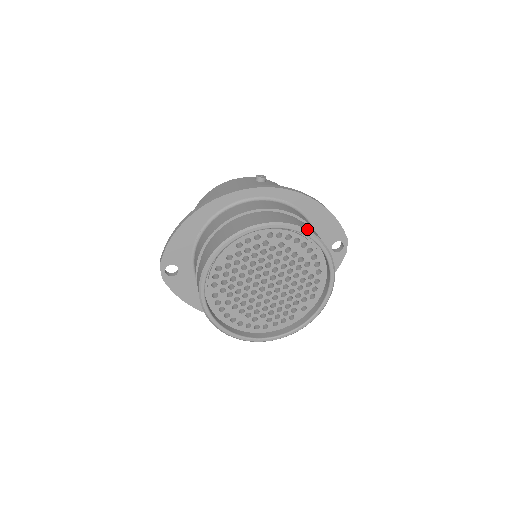
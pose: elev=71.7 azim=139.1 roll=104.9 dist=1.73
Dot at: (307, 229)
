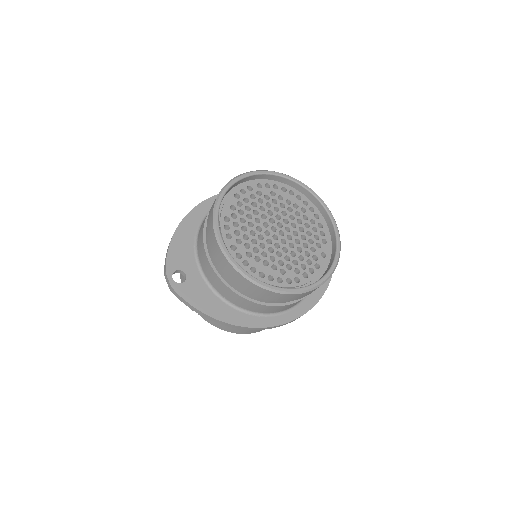
Dot at: (287, 176)
